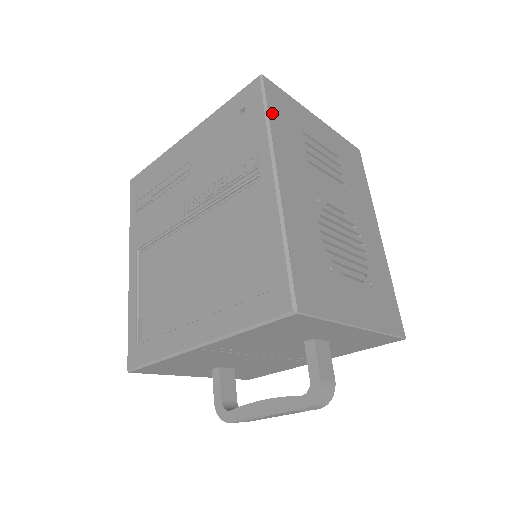
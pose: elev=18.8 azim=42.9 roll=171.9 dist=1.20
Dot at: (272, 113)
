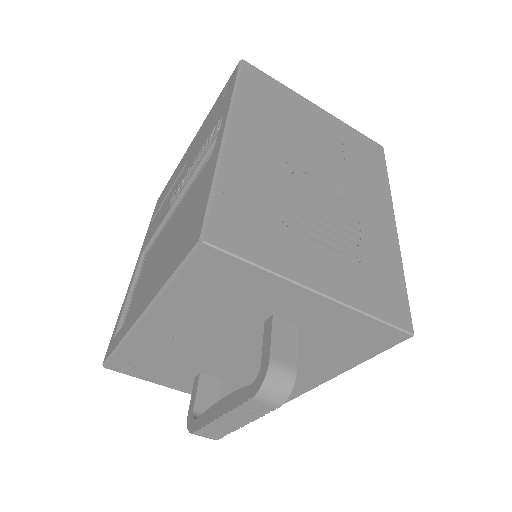
Dot at: (244, 86)
